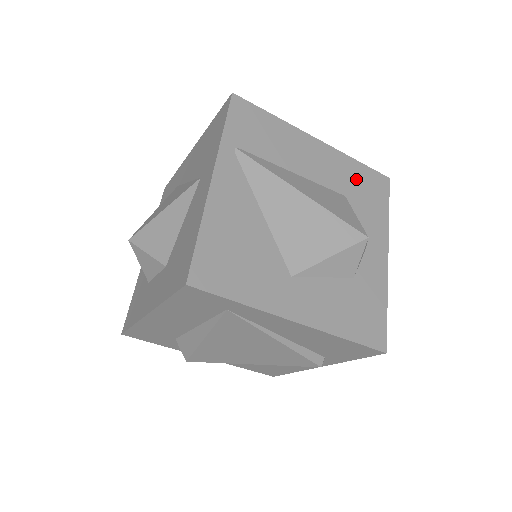
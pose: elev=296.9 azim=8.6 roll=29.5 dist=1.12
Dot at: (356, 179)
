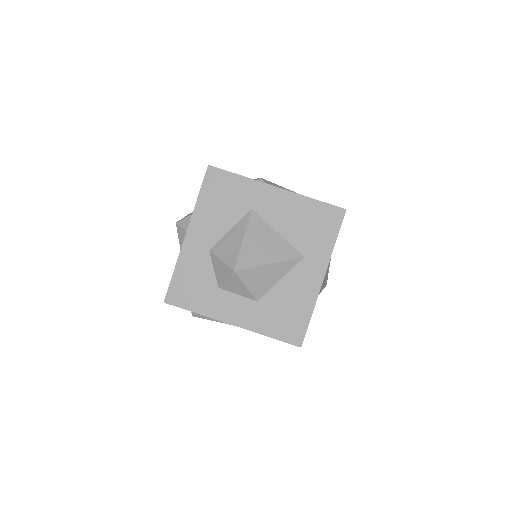
Dot at: occluded
